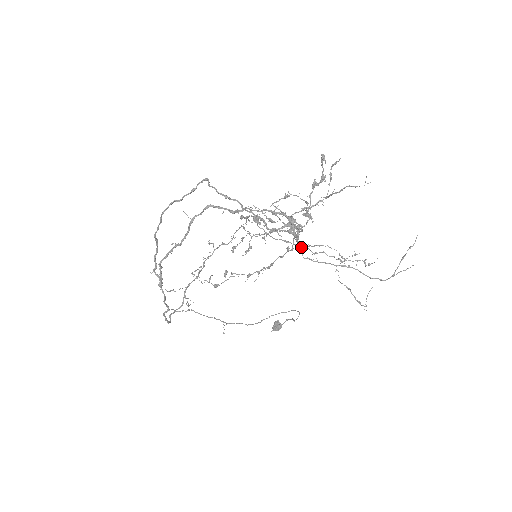
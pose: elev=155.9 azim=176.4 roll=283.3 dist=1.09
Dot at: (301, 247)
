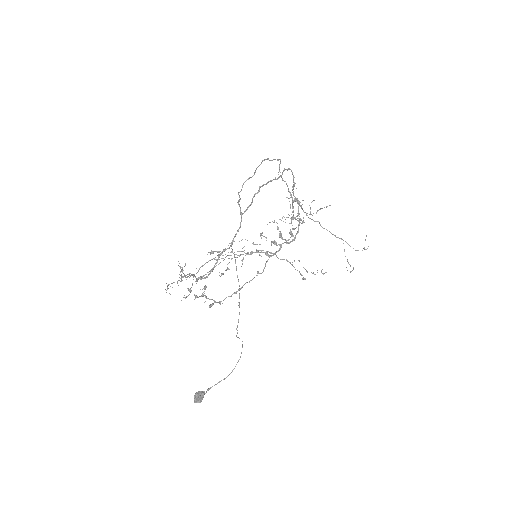
Dot at: occluded
